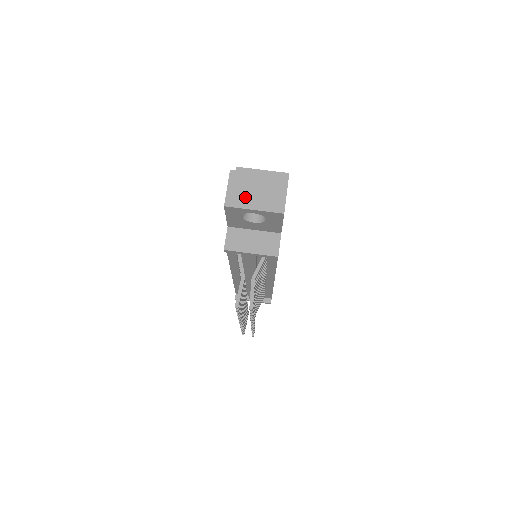
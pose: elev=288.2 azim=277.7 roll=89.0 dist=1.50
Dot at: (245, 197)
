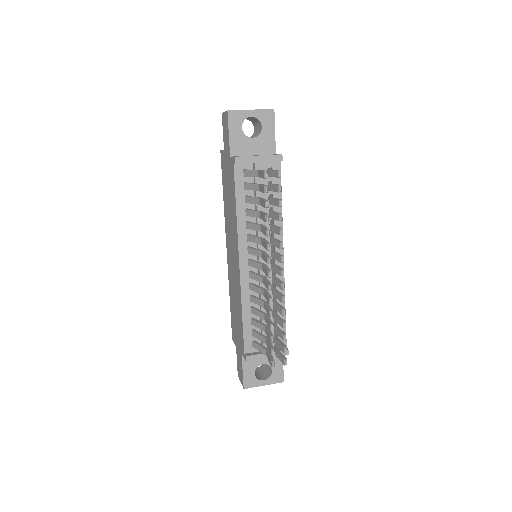
Dot at: occluded
